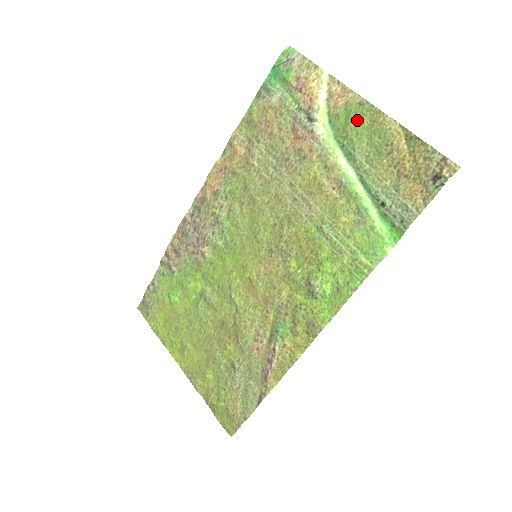
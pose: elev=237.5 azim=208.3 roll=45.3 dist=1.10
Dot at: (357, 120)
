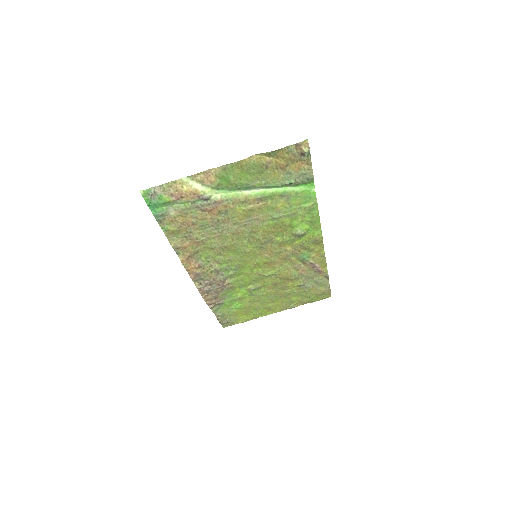
Dot at: (232, 176)
